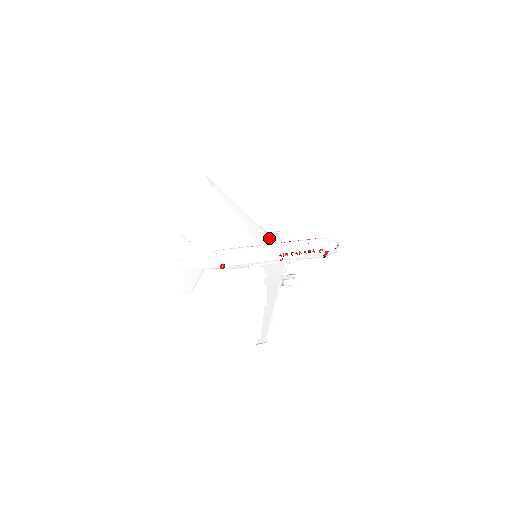
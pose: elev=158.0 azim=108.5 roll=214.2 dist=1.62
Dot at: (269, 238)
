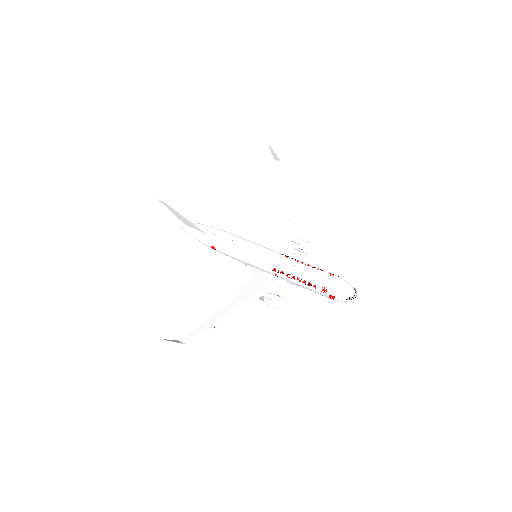
Dot at: (288, 245)
